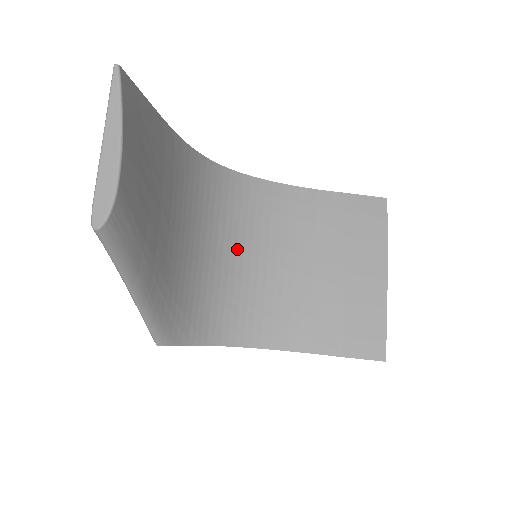
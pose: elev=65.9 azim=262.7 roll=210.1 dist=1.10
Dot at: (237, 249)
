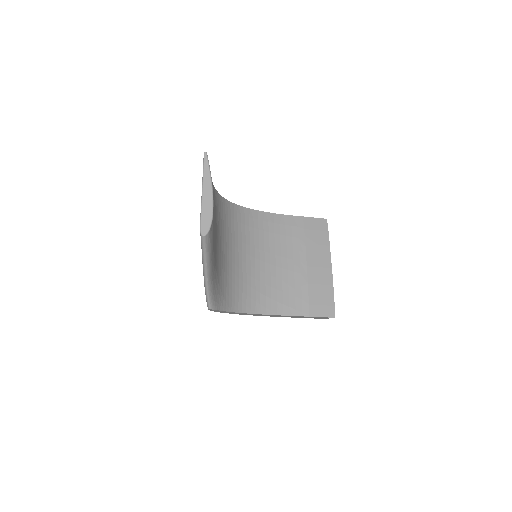
Dot at: (242, 253)
